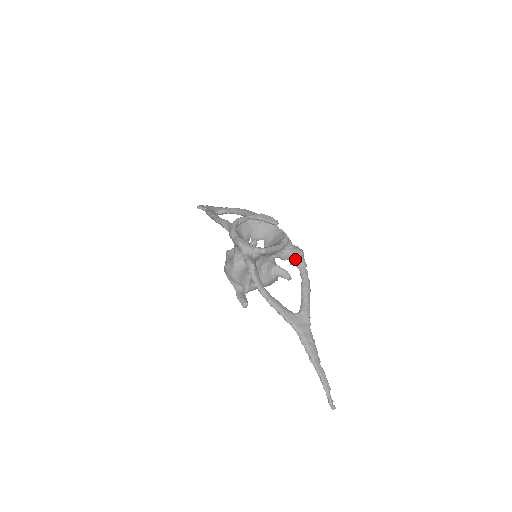
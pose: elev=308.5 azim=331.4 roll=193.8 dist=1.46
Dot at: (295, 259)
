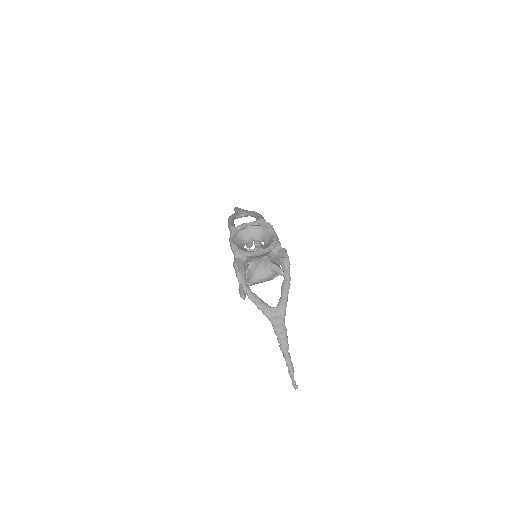
Dot at: (280, 260)
